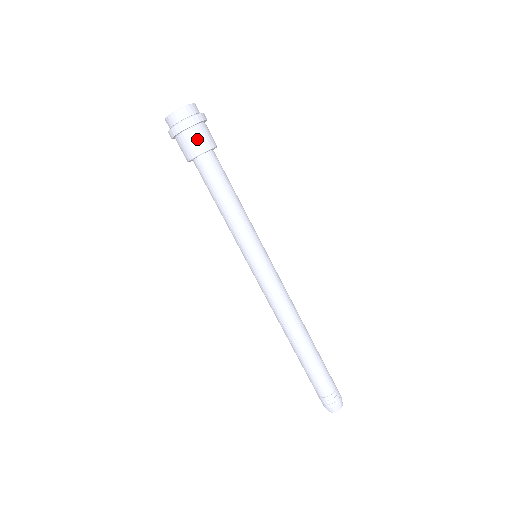
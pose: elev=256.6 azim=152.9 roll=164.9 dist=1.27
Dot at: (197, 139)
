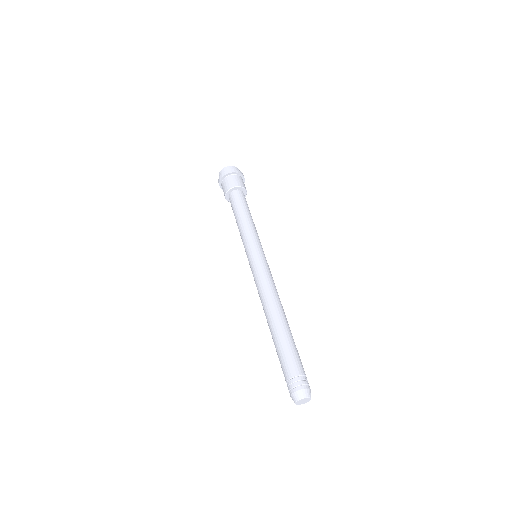
Dot at: (243, 182)
